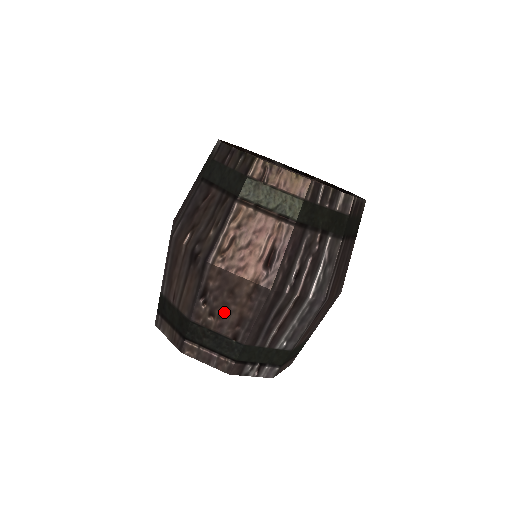
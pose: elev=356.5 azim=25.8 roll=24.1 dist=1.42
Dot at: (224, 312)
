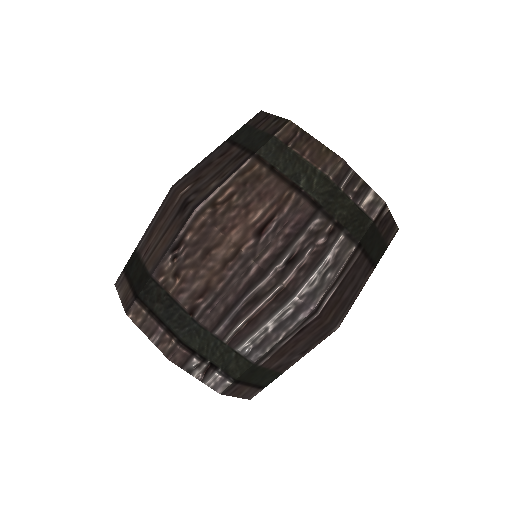
Dot at: (192, 275)
